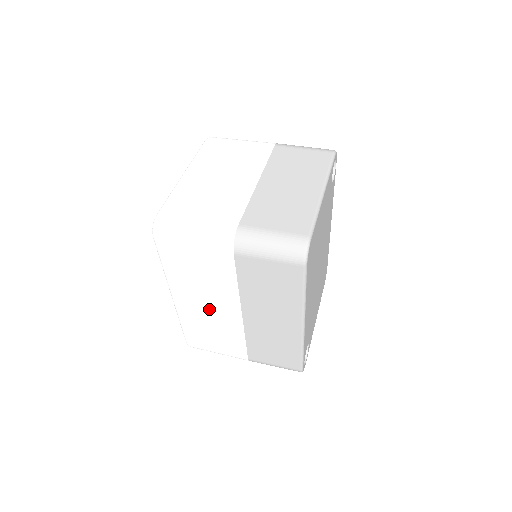
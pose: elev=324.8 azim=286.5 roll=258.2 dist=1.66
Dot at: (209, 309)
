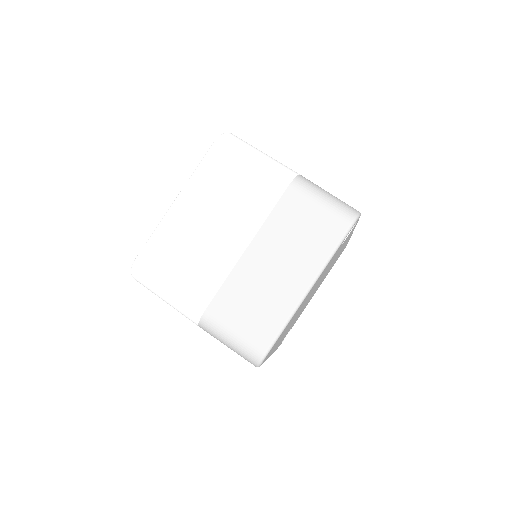
Dot at: occluded
